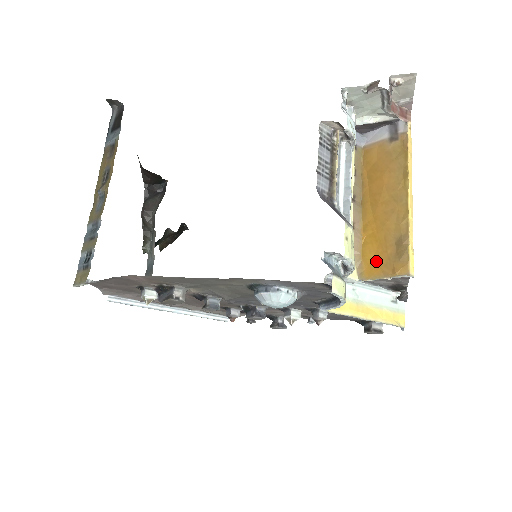
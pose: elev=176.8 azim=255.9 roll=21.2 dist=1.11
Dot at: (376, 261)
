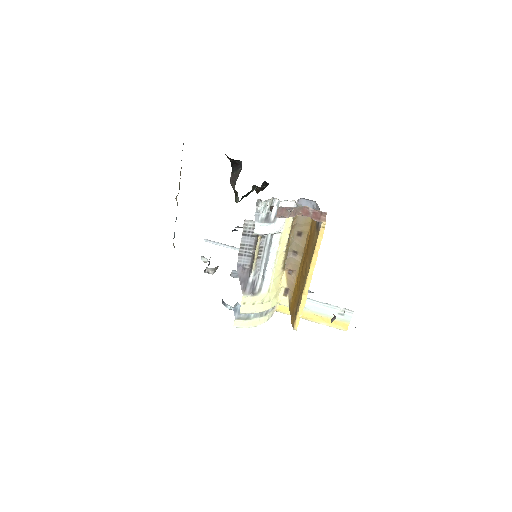
Dot at: (293, 304)
